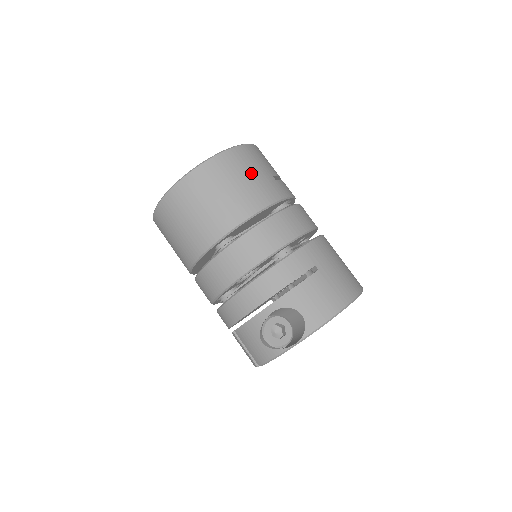
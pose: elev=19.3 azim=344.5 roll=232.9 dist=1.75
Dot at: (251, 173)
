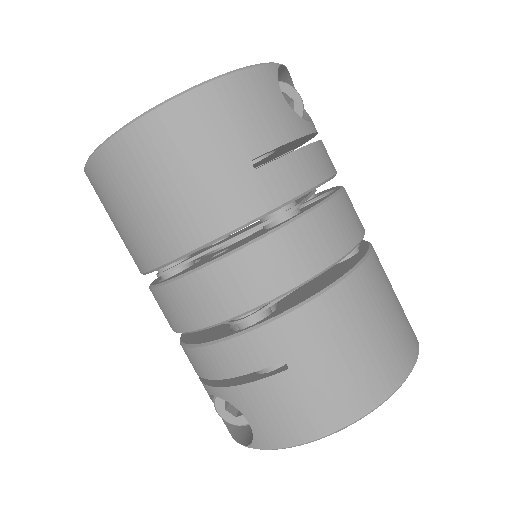
Dot at: (192, 166)
